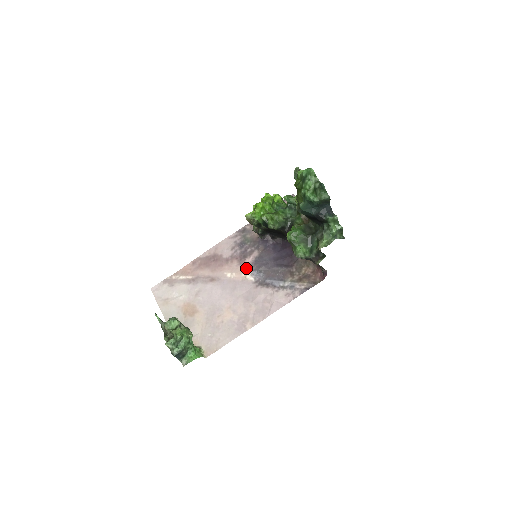
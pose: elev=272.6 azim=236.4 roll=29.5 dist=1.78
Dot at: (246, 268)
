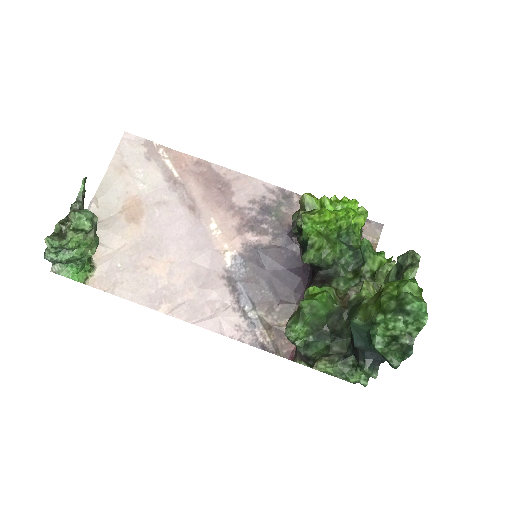
Dot at: (238, 242)
